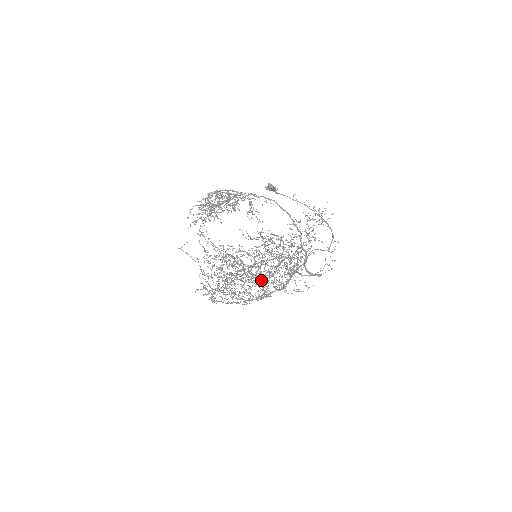
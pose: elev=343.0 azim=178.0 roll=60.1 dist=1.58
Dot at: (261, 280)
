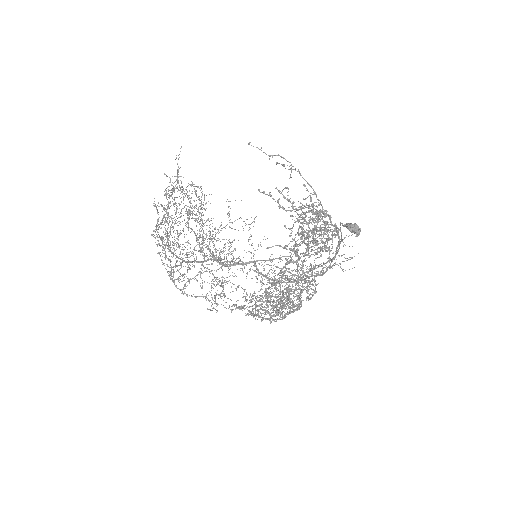
Dot at: (226, 264)
